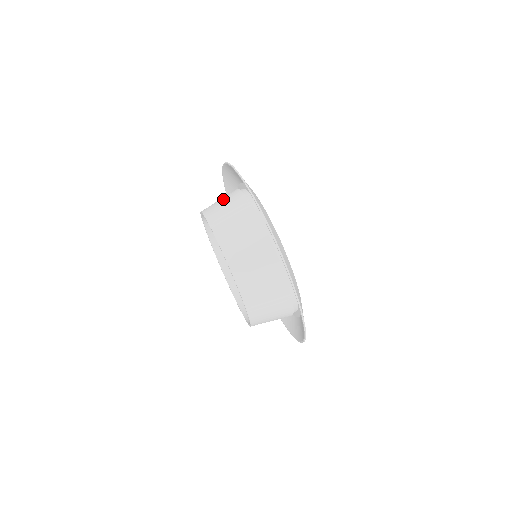
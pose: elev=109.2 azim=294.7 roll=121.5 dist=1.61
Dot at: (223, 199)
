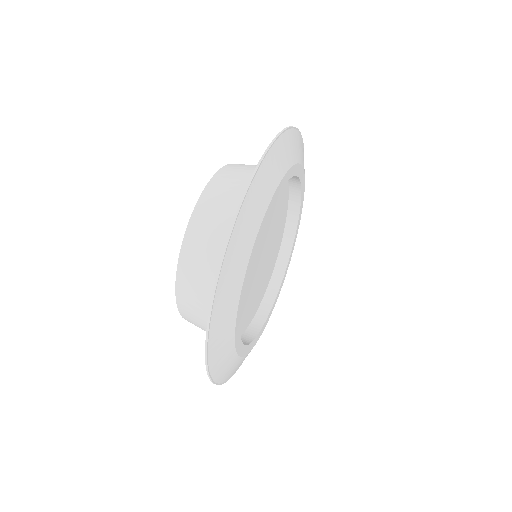
Dot at: (241, 186)
